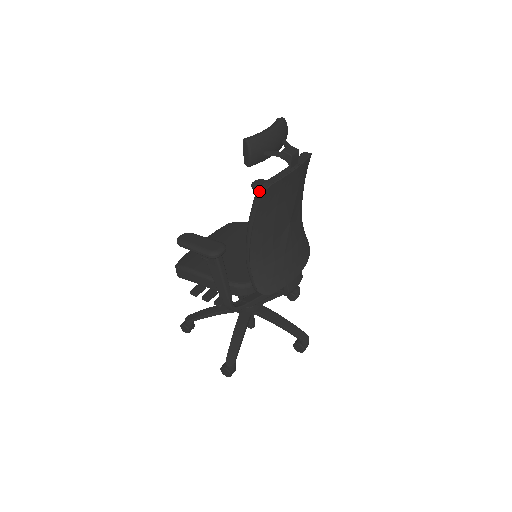
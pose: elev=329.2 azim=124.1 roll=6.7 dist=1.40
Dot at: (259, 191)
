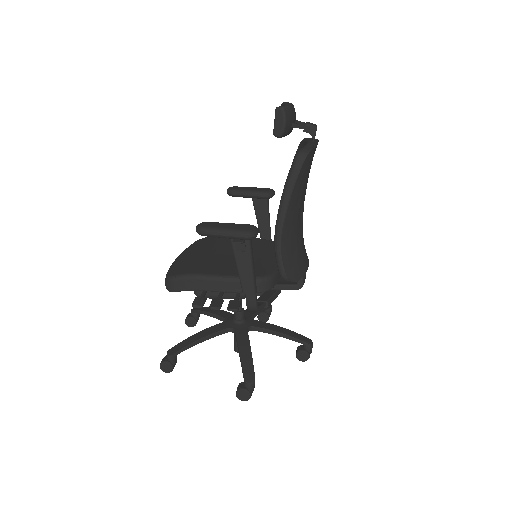
Dot at: (299, 157)
